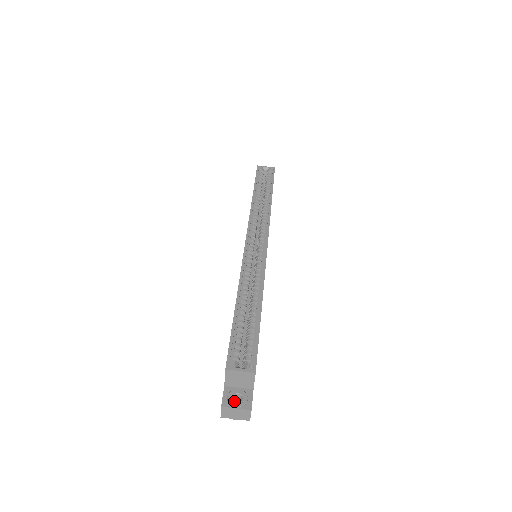
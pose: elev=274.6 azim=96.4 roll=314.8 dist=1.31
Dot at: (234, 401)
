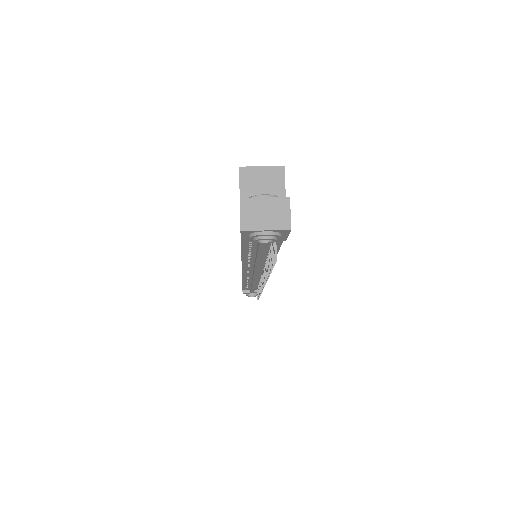
Dot at: (259, 197)
